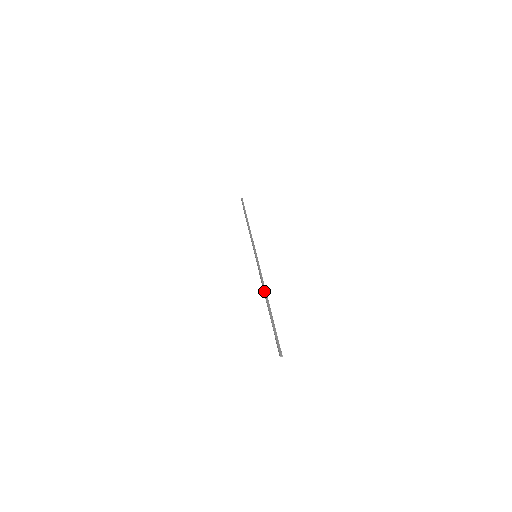
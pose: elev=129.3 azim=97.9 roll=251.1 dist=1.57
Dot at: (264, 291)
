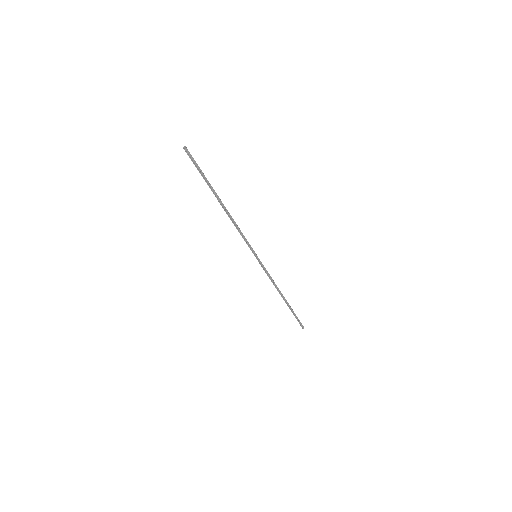
Dot at: (229, 214)
